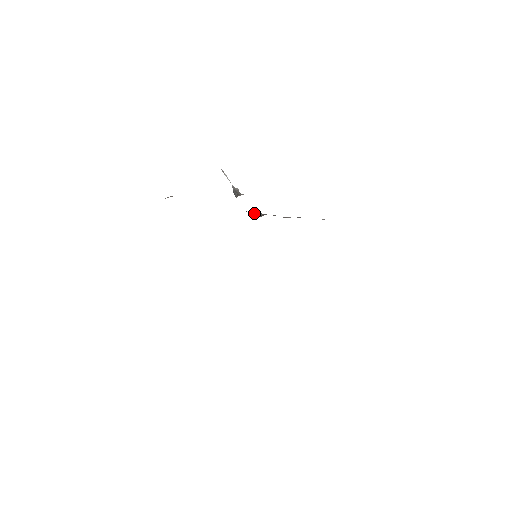
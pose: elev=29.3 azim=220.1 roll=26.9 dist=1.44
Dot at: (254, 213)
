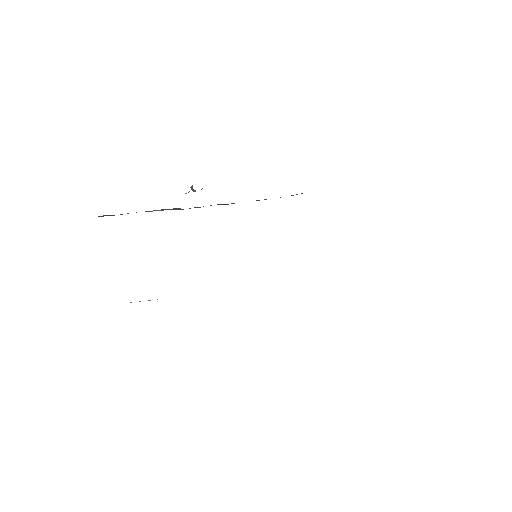
Dot at: occluded
